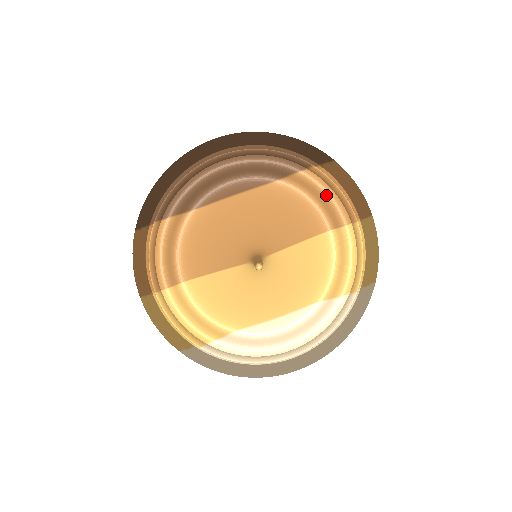
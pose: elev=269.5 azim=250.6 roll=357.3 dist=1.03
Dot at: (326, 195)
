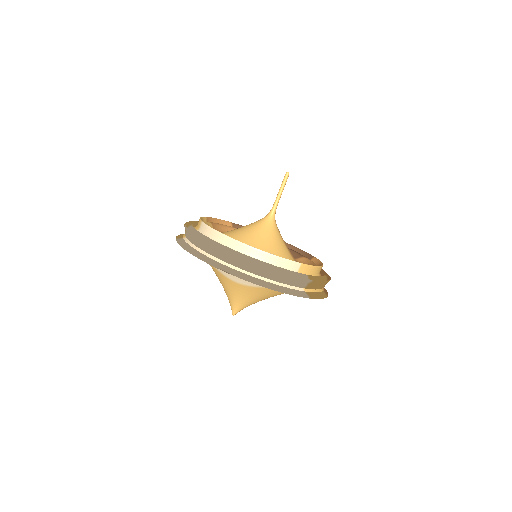
Dot at: (313, 263)
